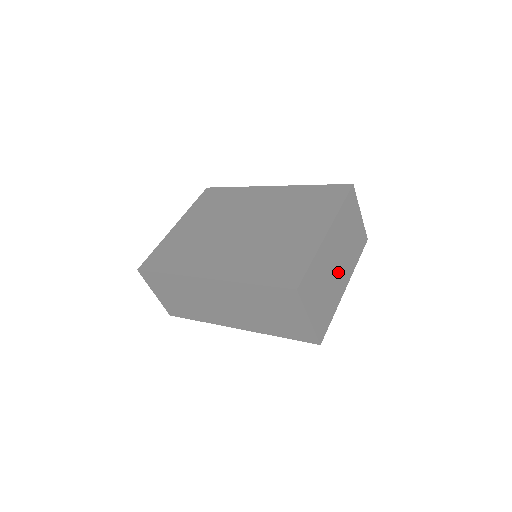
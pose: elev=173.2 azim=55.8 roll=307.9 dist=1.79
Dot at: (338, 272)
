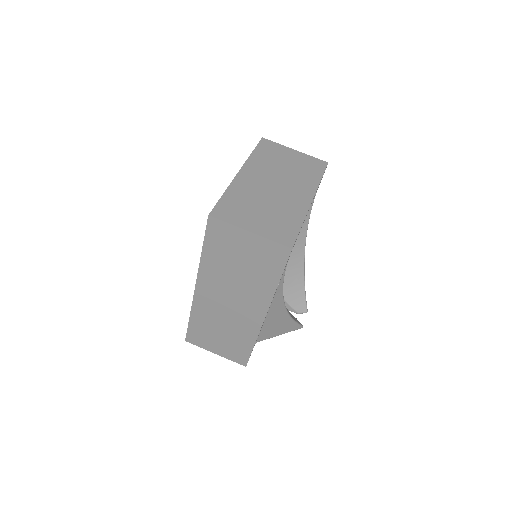
Dot at: (284, 193)
